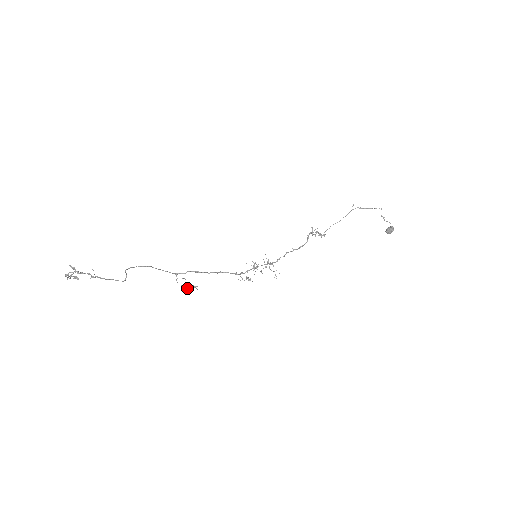
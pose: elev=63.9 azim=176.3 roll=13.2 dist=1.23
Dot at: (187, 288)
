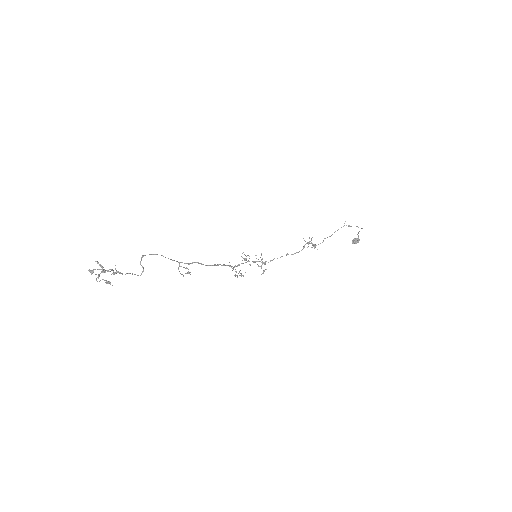
Dot at: occluded
